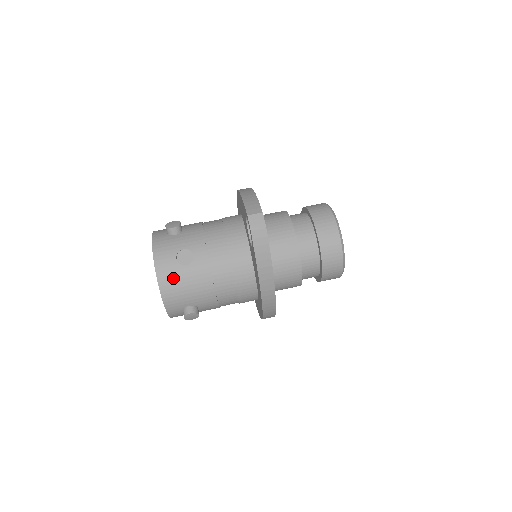
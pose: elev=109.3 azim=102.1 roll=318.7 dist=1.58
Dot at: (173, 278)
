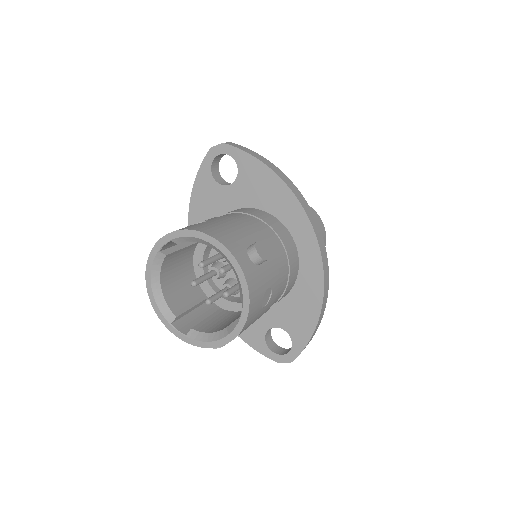
Dot at: (205, 226)
